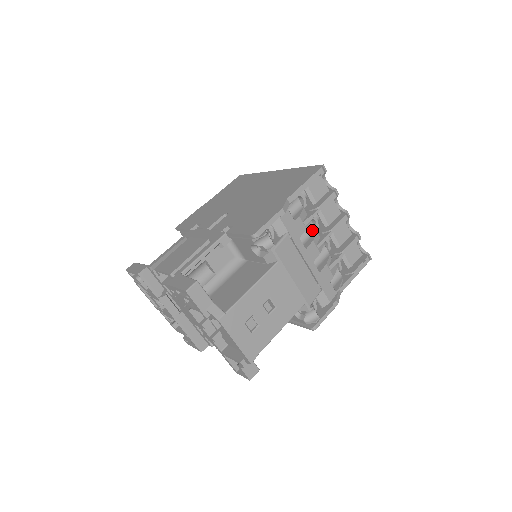
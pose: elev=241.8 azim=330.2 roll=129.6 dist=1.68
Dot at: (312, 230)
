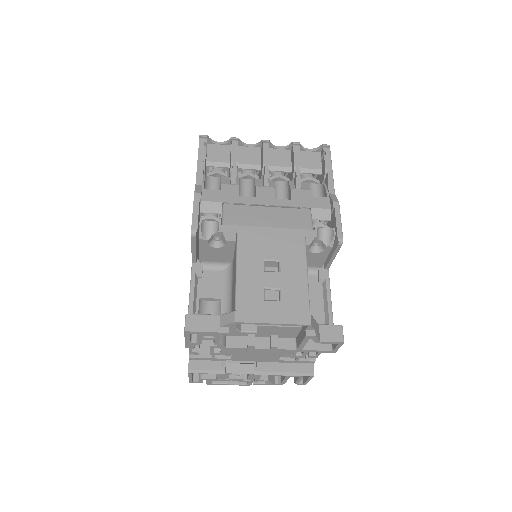
Dot at: (251, 183)
